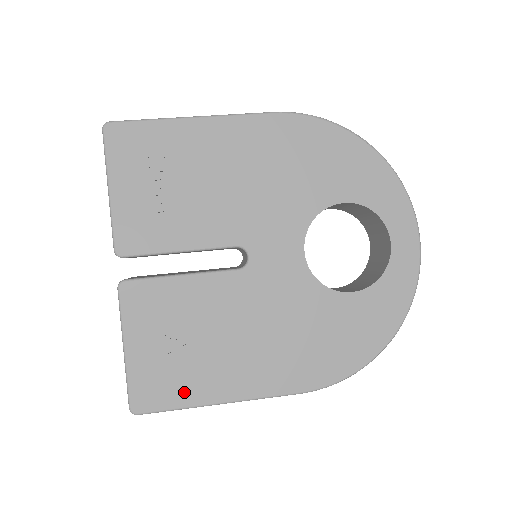
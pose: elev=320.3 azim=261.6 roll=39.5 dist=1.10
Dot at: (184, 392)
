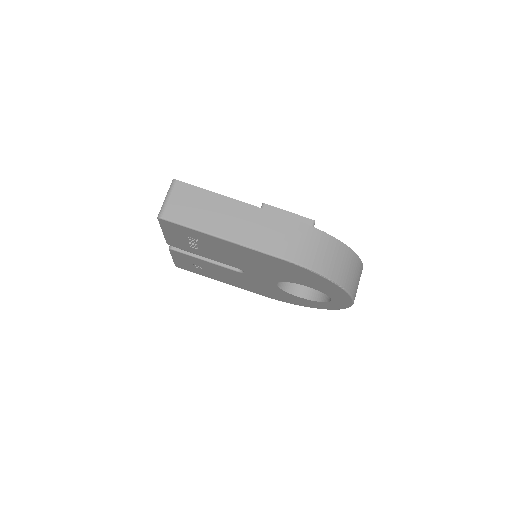
Dot at: (201, 274)
